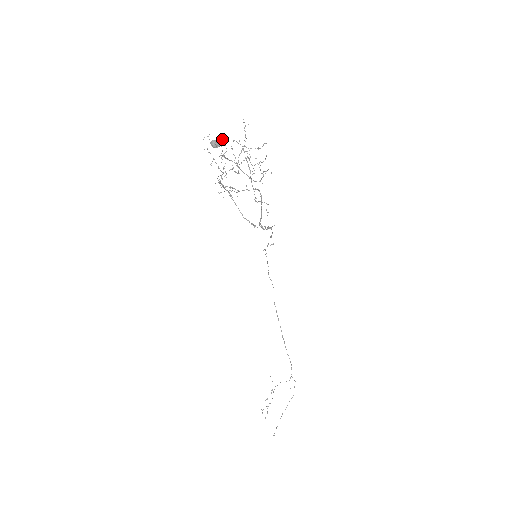
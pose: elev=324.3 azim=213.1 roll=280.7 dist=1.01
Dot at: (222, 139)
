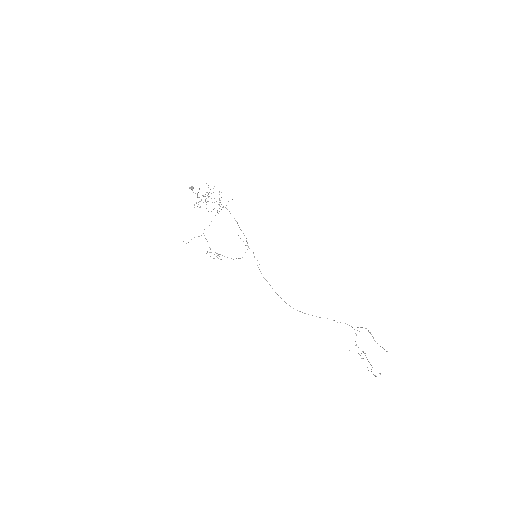
Dot at: (192, 186)
